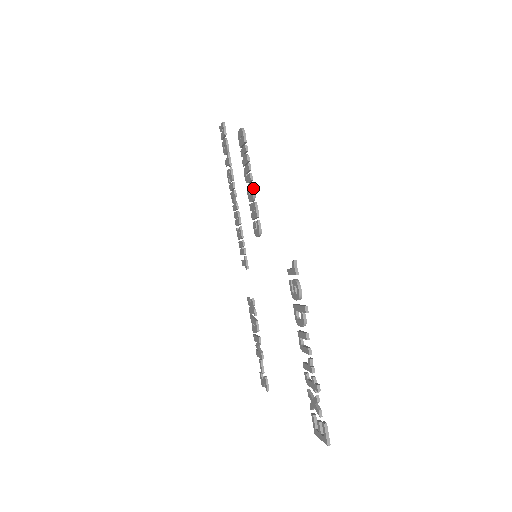
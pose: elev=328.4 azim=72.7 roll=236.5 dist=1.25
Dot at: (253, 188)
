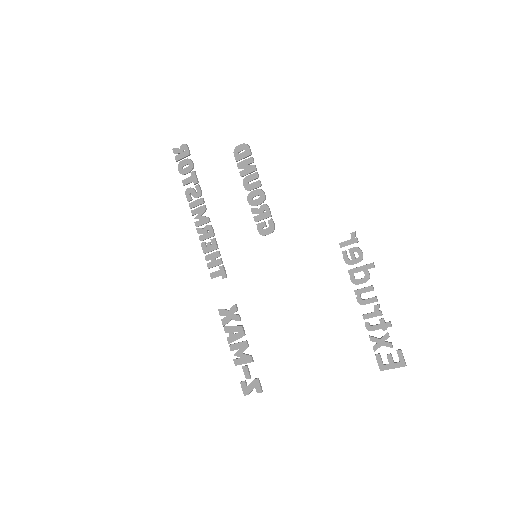
Dot at: (264, 192)
